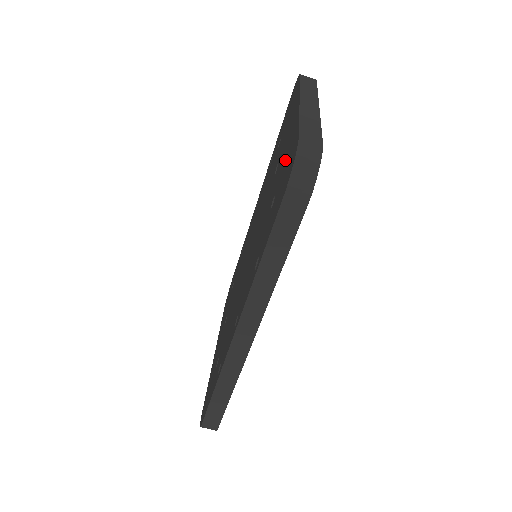
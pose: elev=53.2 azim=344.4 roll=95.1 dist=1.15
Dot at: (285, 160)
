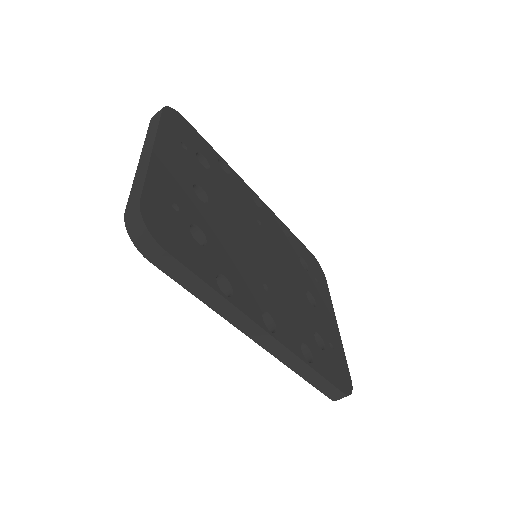
Dot at: occluded
